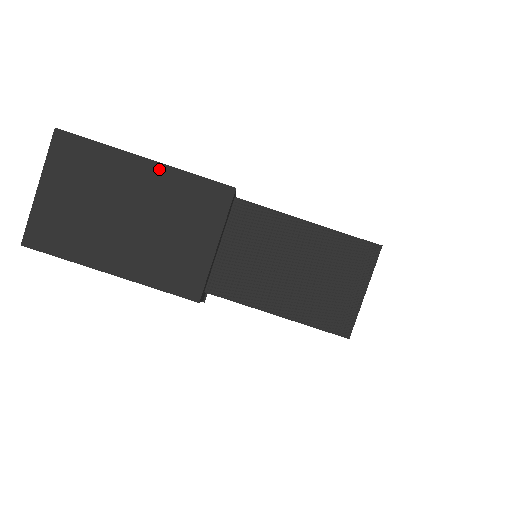
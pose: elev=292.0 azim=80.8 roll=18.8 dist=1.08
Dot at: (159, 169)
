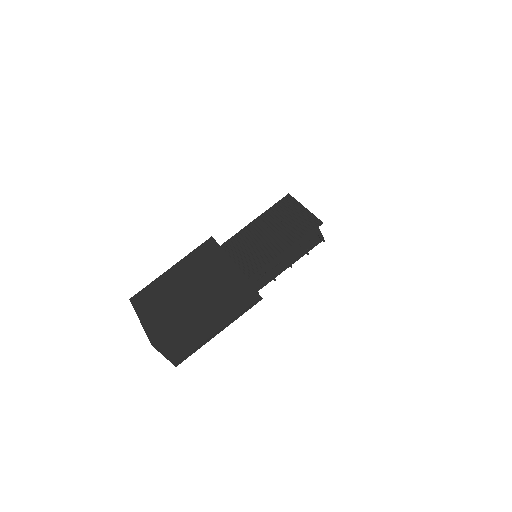
Dot at: (179, 264)
